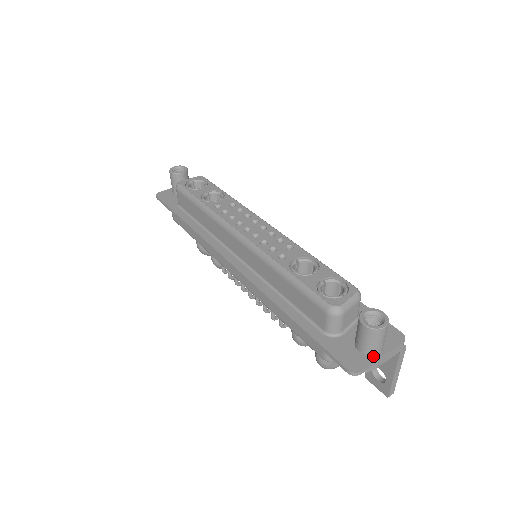
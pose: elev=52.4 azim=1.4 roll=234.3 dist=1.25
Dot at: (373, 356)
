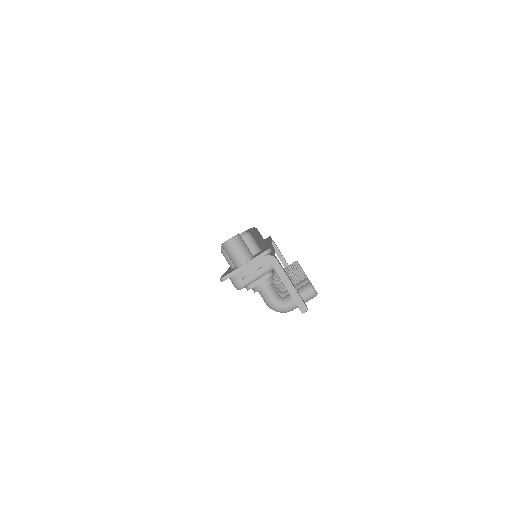
Dot at: (239, 267)
